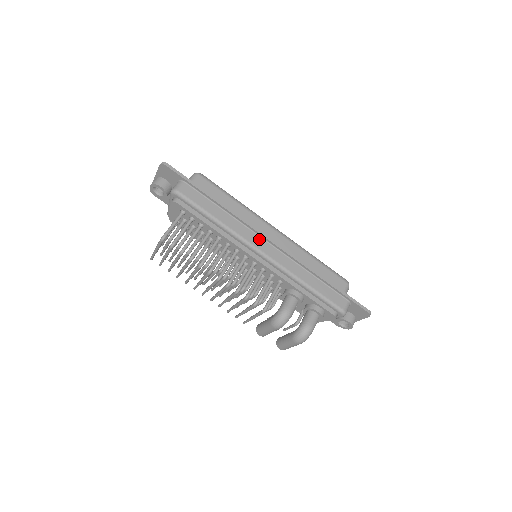
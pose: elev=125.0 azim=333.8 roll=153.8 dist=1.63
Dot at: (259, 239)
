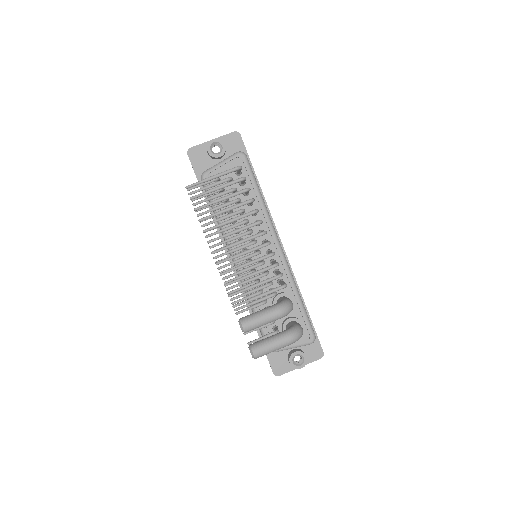
Dot at: occluded
